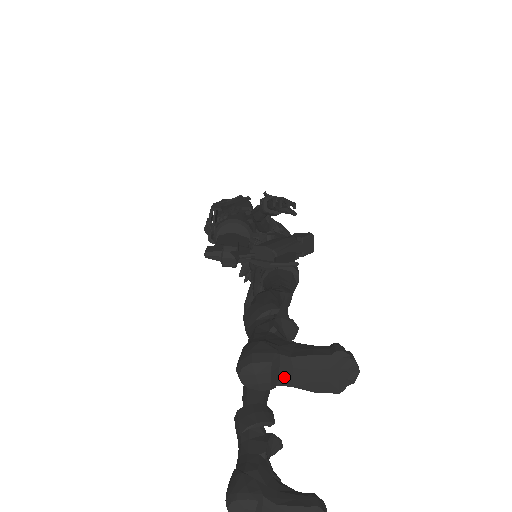
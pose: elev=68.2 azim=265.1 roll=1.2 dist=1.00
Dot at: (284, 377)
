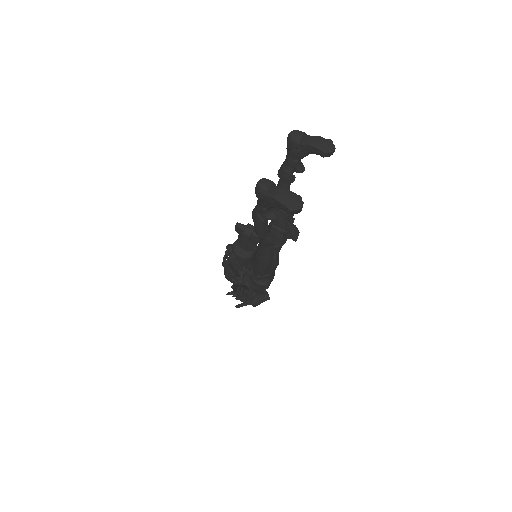
Dot at: (306, 142)
